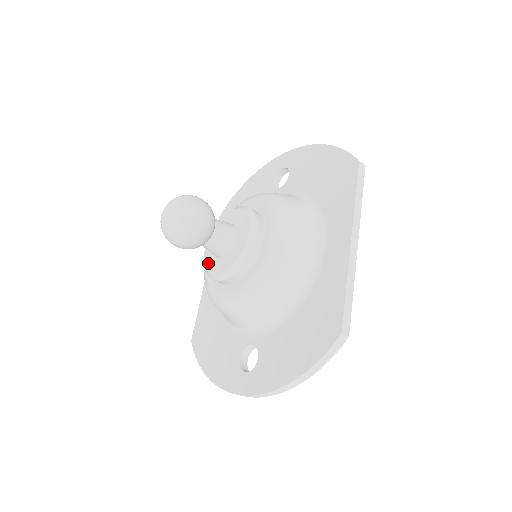
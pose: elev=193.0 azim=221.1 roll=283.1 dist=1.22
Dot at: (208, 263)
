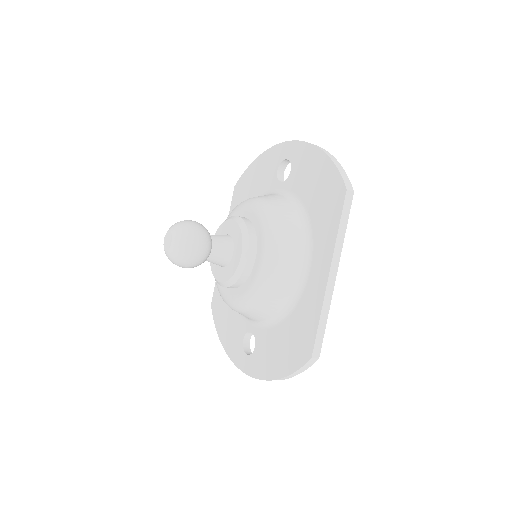
Dot at: (212, 265)
